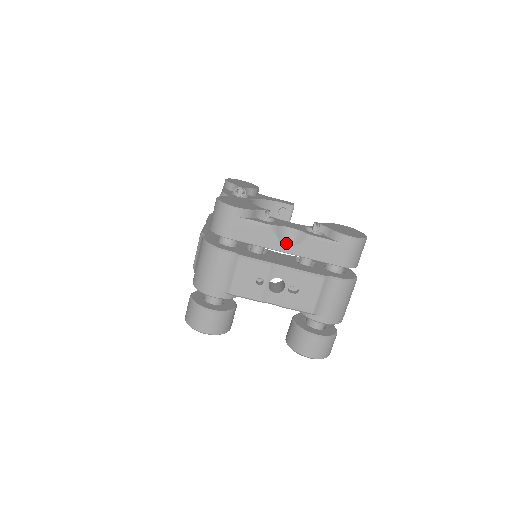
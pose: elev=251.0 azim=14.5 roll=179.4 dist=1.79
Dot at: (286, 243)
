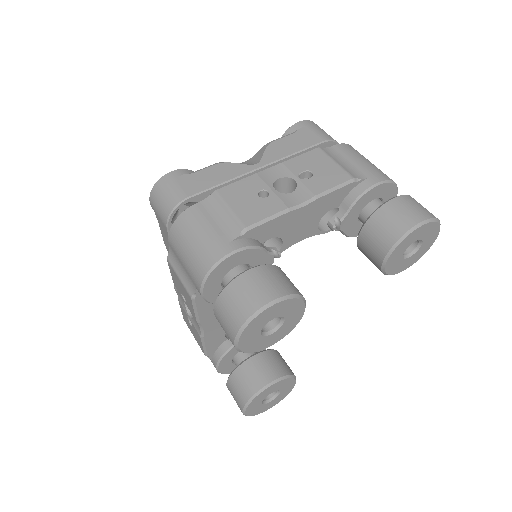
Dot at: (252, 164)
